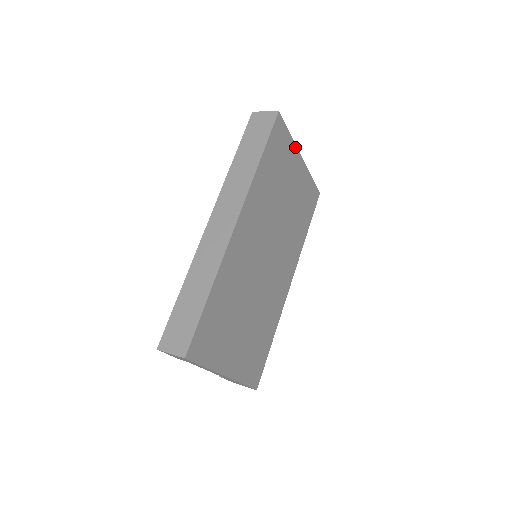
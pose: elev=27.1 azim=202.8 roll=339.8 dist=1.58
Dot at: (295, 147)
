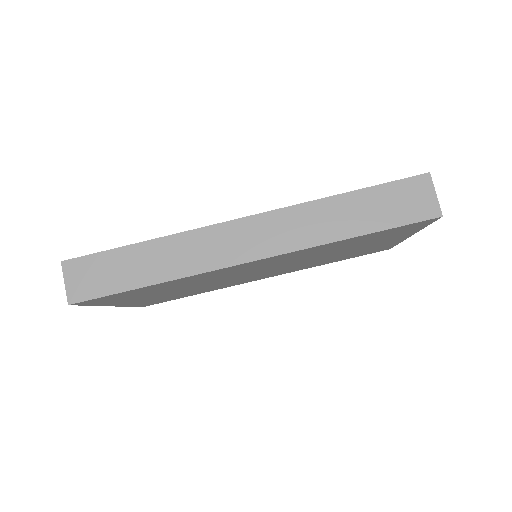
Dot at: (416, 231)
